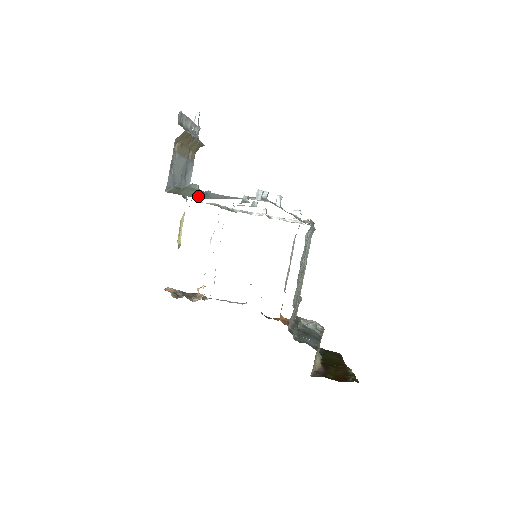
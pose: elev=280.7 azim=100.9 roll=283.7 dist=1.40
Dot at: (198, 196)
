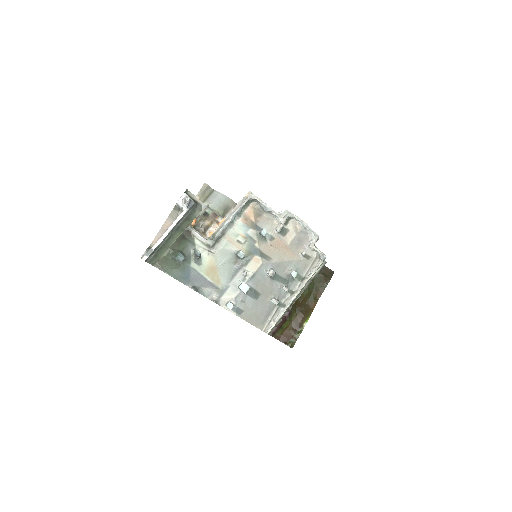
Dot at: (178, 277)
